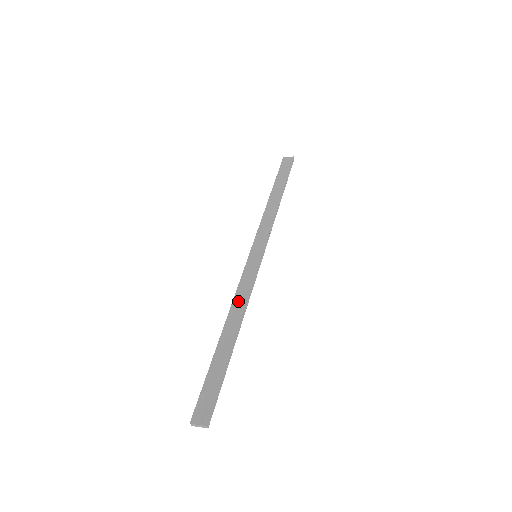
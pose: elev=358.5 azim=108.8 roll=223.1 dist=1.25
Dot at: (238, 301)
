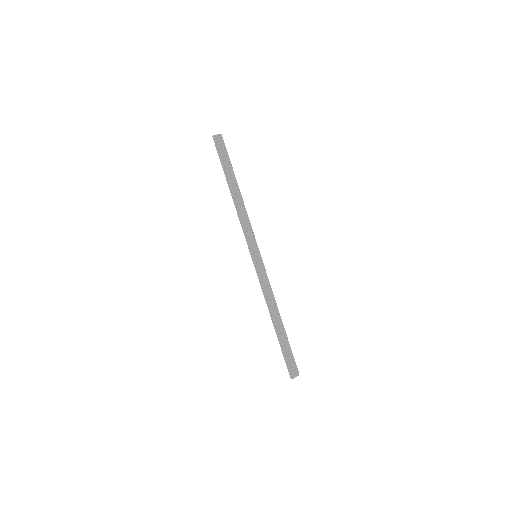
Dot at: (269, 298)
